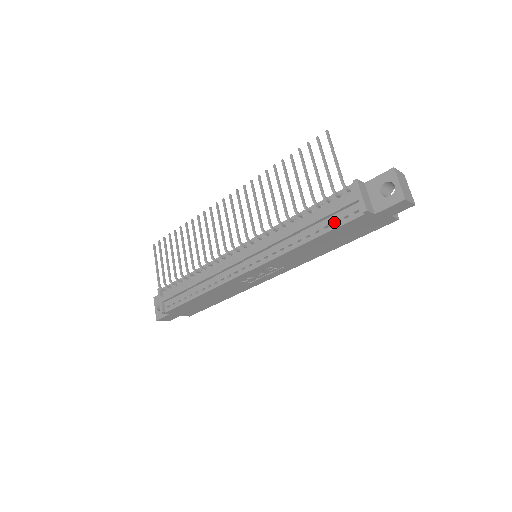
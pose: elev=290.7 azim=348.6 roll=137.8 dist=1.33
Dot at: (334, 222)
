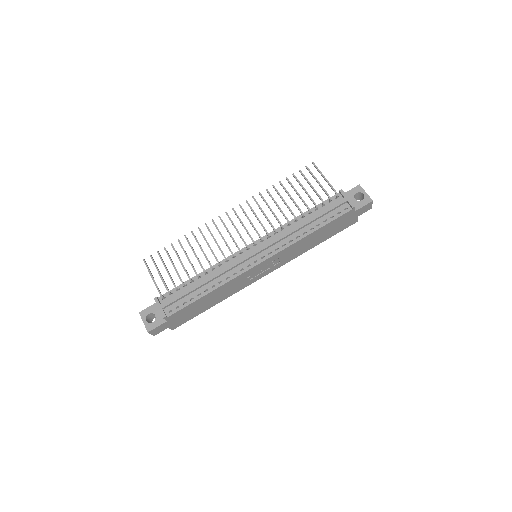
Dot at: (330, 217)
